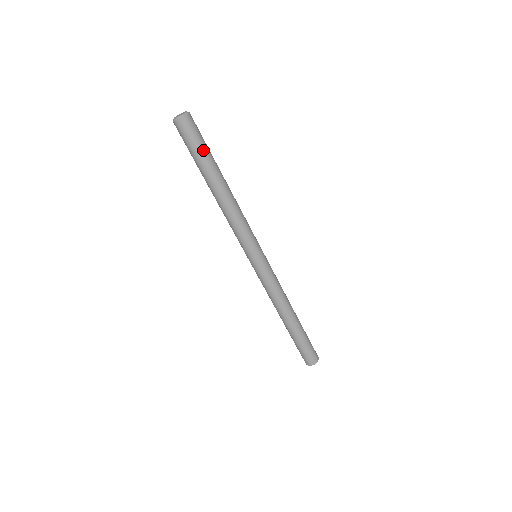
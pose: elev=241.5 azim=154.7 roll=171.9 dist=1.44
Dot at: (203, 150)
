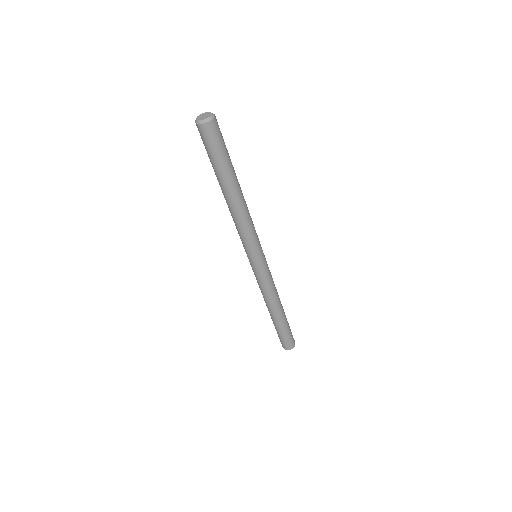
Dot at: (224, 156)
